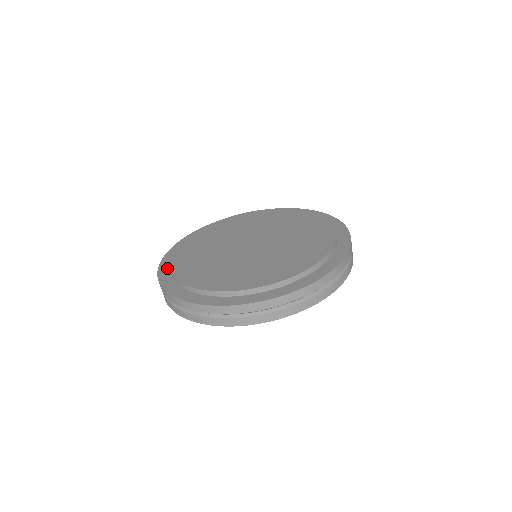
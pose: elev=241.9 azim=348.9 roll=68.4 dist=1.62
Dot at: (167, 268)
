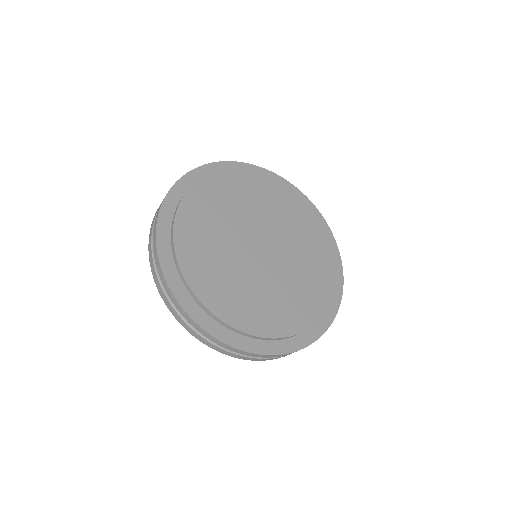
Dot at: (172, 209)
